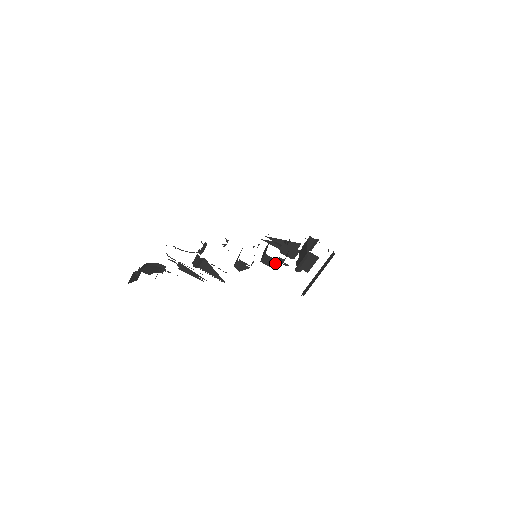
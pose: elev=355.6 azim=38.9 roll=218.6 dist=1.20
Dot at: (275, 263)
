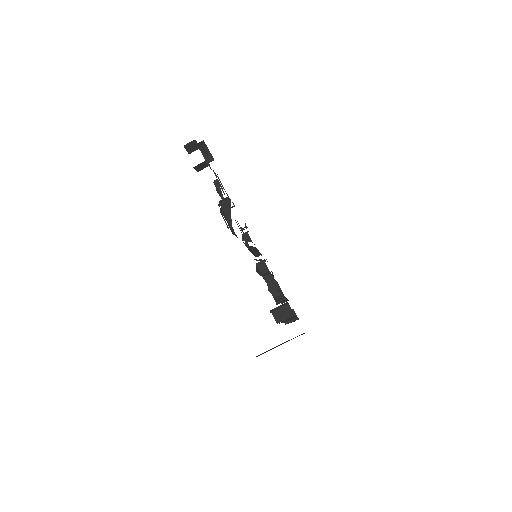
Dot at: (266, 271)
